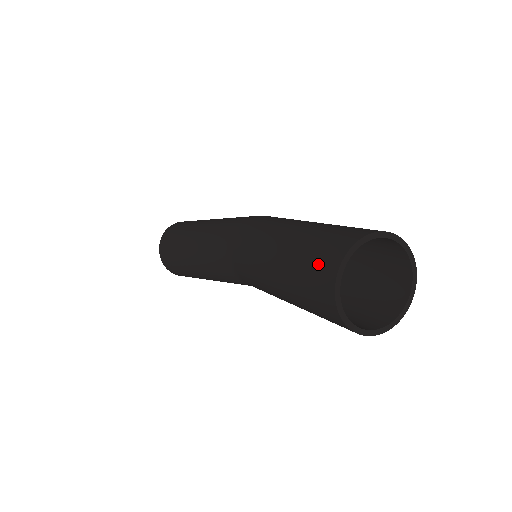
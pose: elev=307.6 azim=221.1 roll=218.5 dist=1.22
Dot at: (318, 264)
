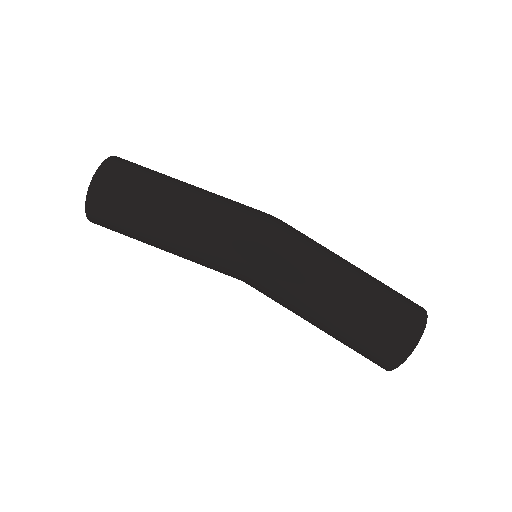
Dot at: (377, 356)
